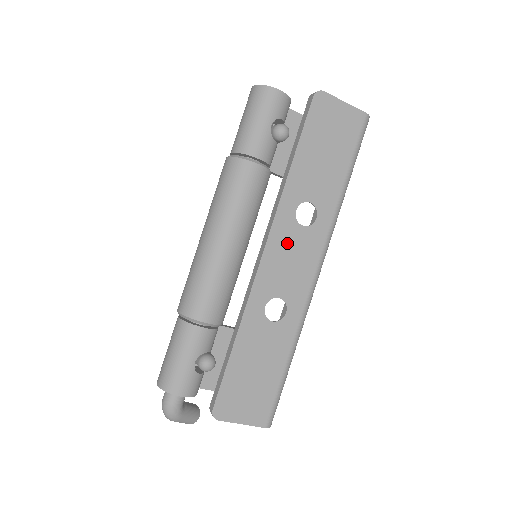
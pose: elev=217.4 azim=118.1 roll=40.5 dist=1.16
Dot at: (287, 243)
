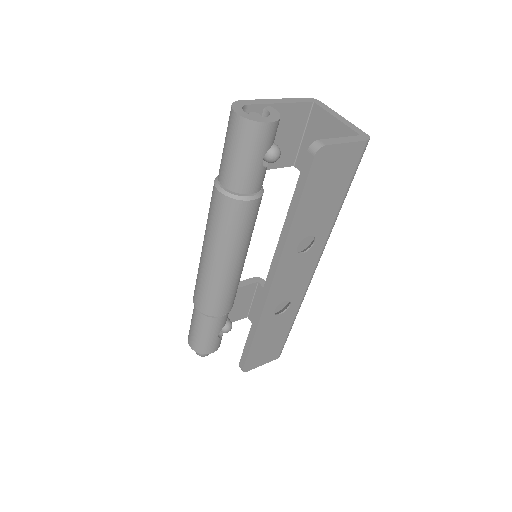
Dot at: (290, 270)
